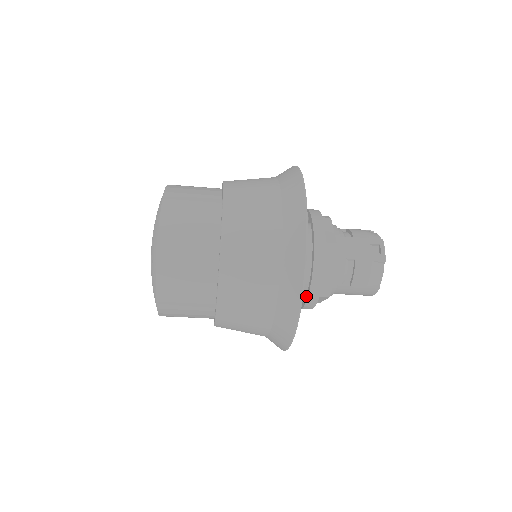
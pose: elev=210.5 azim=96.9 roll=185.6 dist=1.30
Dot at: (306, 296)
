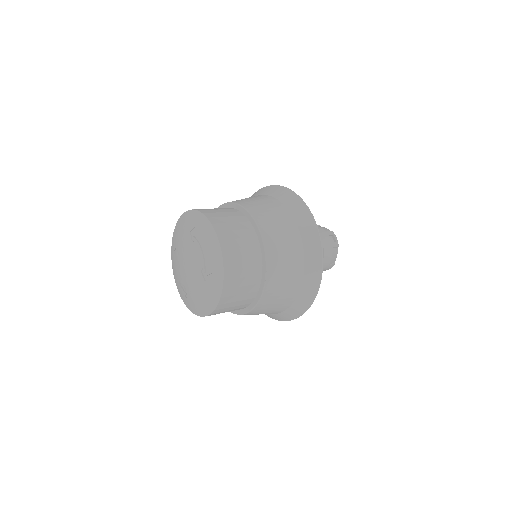
Dot at: occluded
